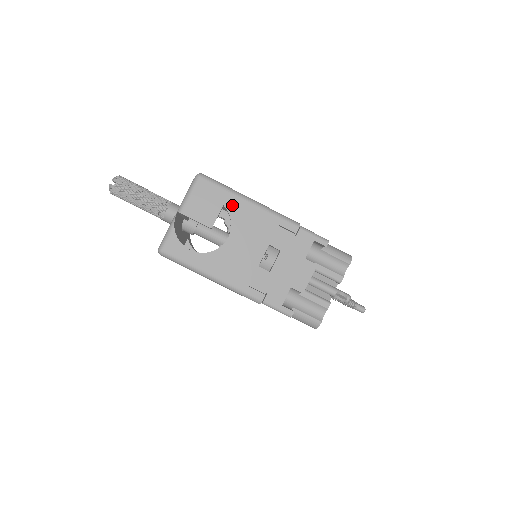
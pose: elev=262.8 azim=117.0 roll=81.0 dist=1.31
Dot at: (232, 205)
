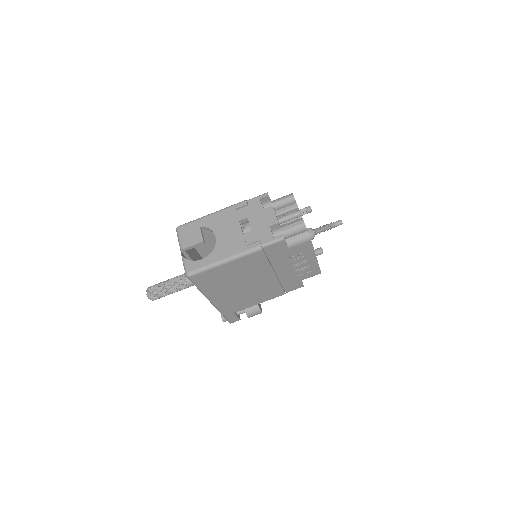
Dot at: (204, 223)
